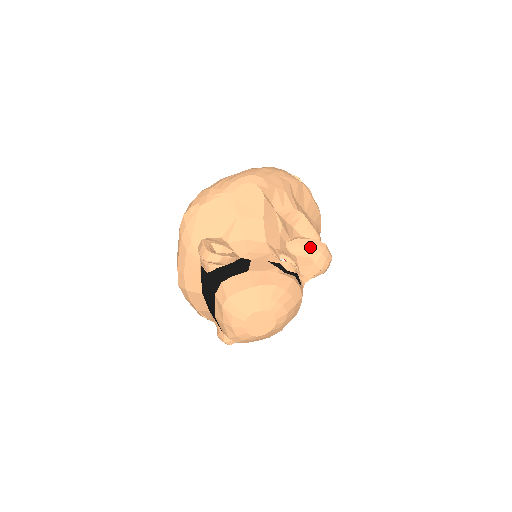
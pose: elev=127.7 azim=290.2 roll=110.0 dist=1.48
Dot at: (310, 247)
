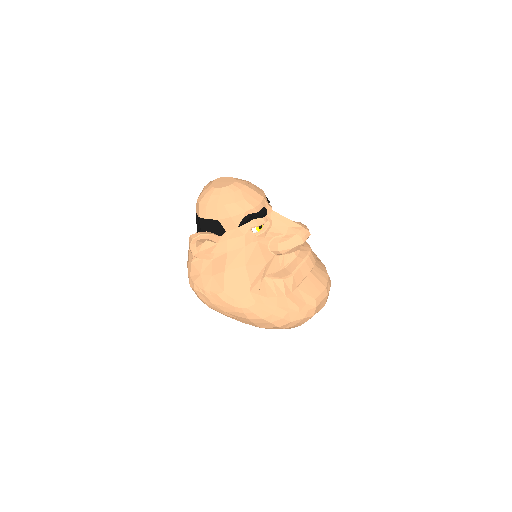
Dot at: occluded
